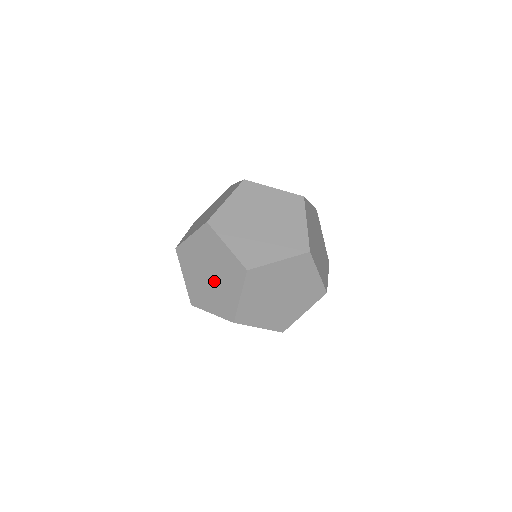
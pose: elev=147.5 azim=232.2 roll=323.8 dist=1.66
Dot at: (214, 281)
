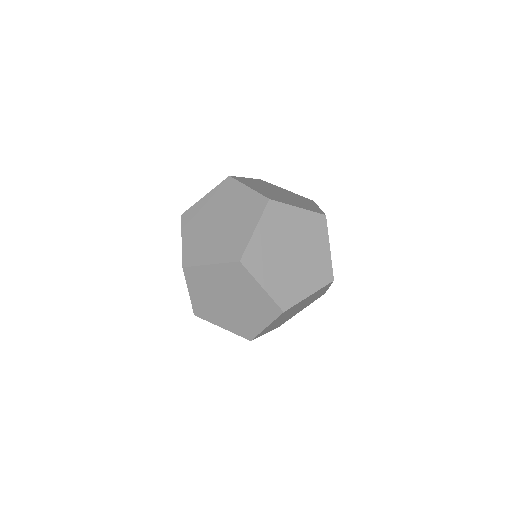
Dot at: (215, 230)
